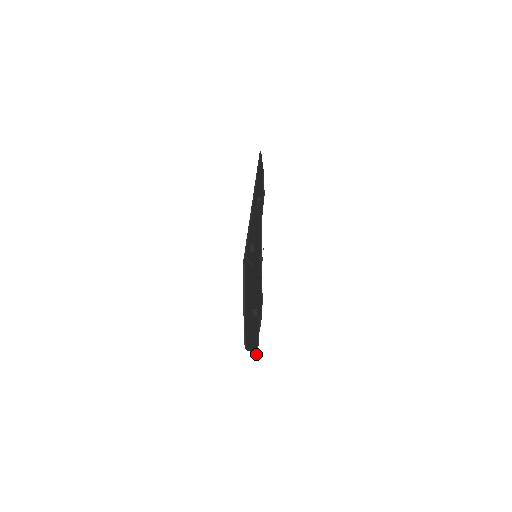
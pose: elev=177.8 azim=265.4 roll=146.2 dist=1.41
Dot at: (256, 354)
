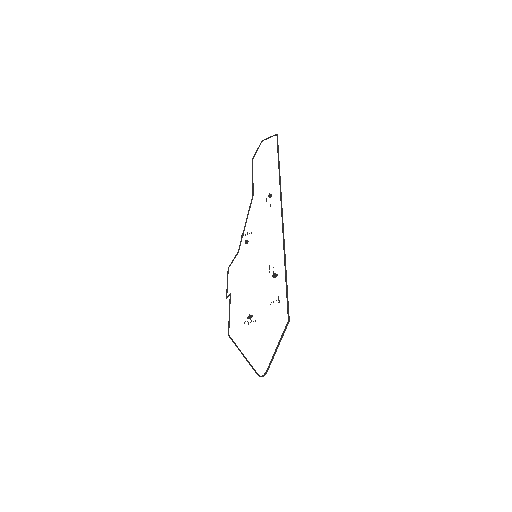
Dot at: (229, 336)
